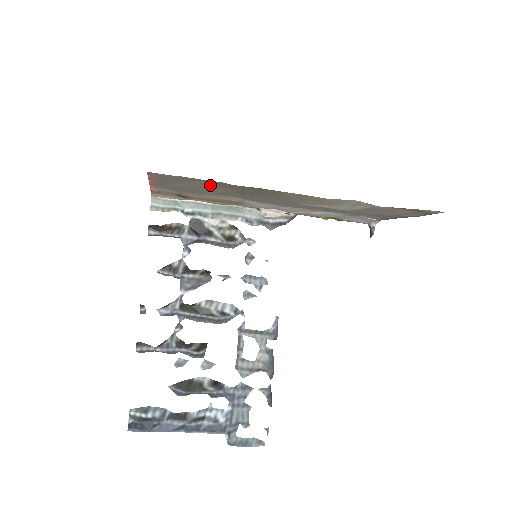
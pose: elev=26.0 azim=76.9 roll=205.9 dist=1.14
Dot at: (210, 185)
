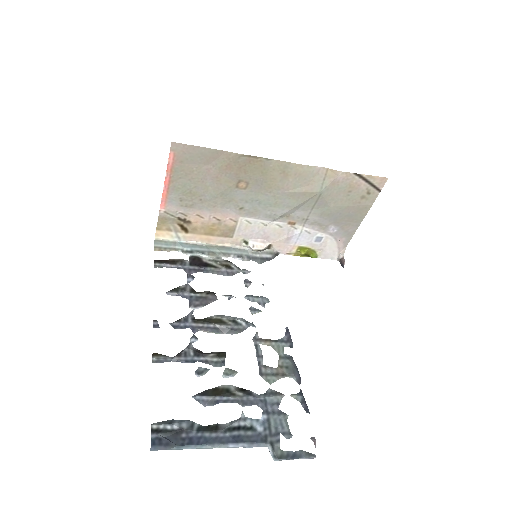
Dot at: (214, 174)
